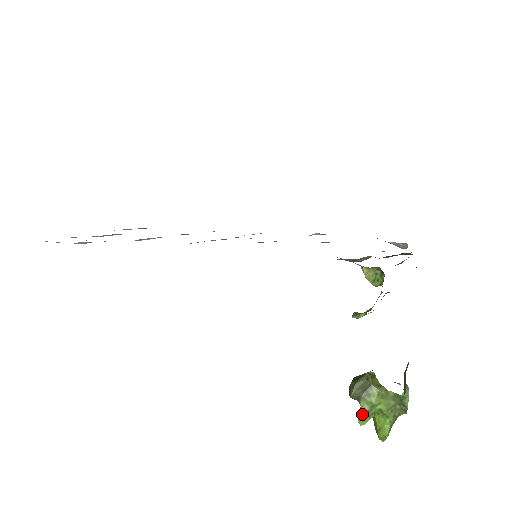
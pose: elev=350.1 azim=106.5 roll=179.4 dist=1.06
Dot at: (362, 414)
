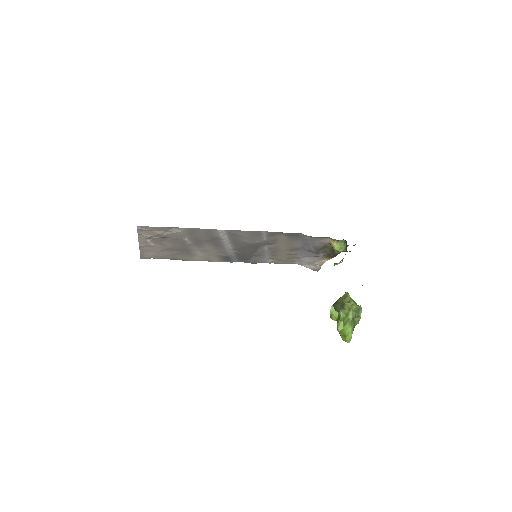
Dot at: (340, 323)
